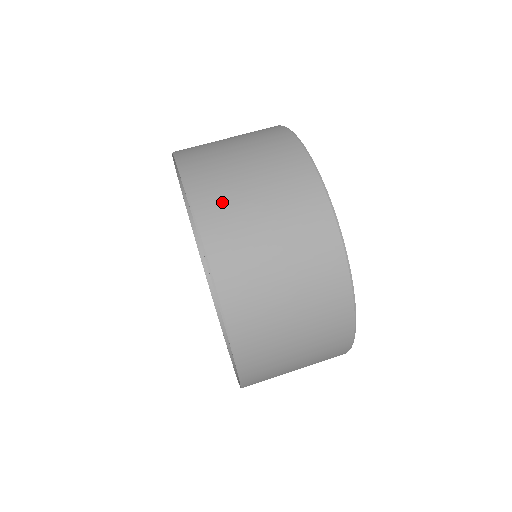
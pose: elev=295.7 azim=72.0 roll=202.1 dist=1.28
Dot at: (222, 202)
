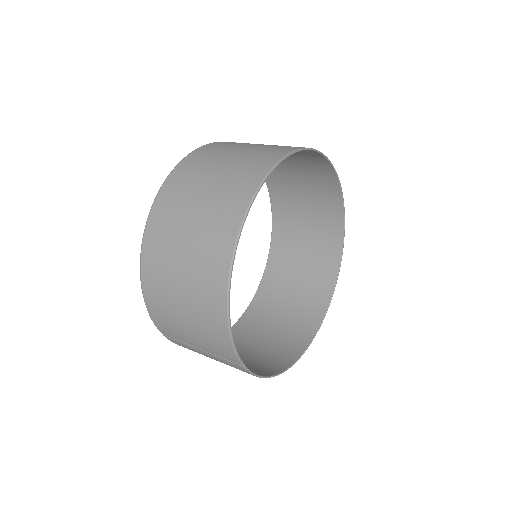
Dot at: (217, 149)
